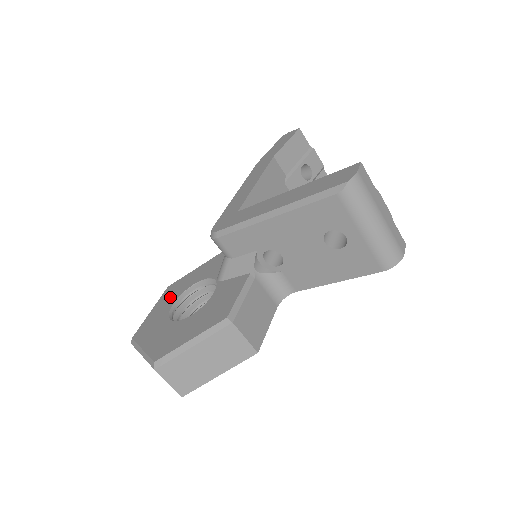
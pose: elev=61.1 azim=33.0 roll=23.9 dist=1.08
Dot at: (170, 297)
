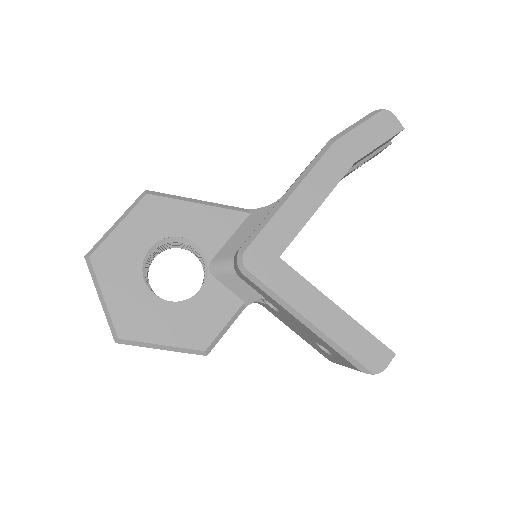
Dot at: (148, 227)
